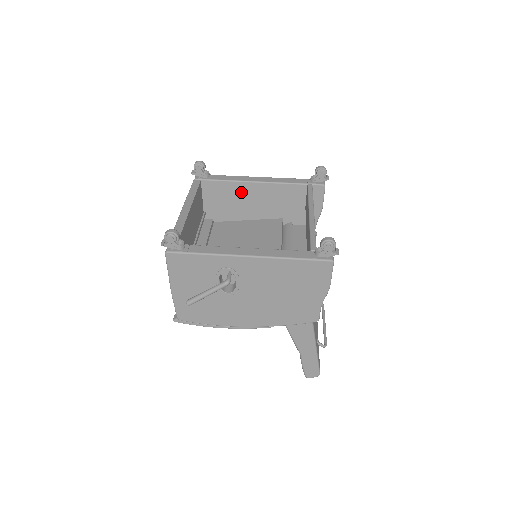
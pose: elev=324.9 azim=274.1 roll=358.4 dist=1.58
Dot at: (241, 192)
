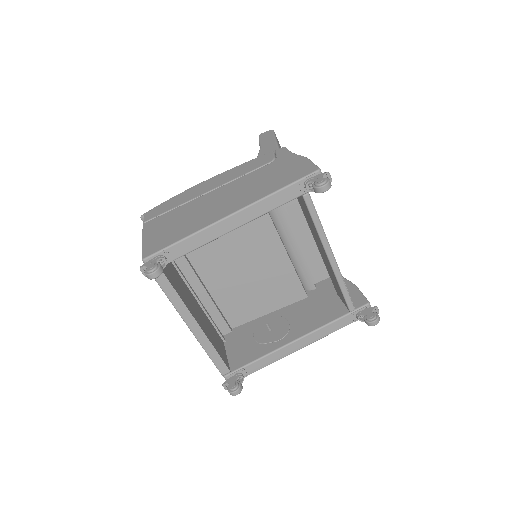
Dot at: occluded
